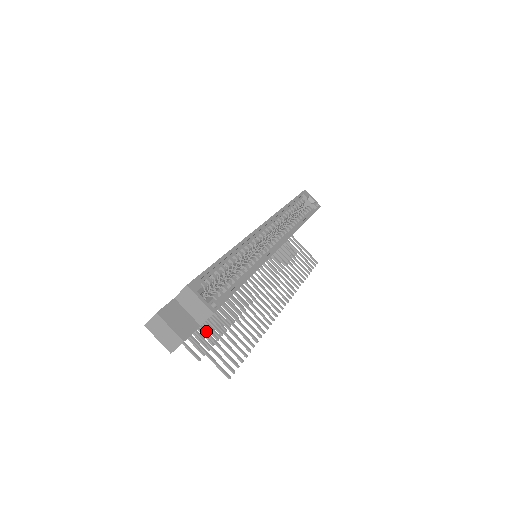
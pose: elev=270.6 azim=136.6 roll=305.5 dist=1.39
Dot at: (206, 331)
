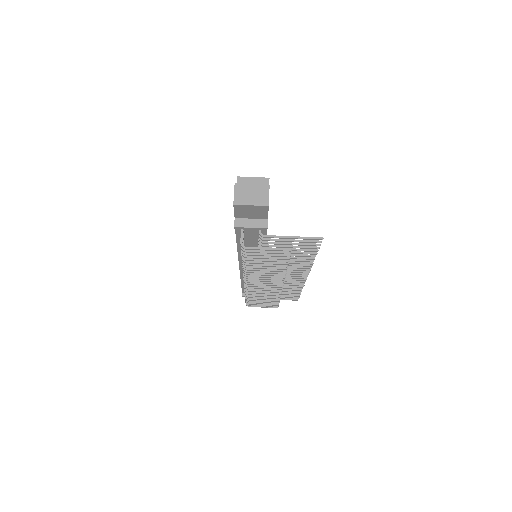
Dot at: (275, 242)
